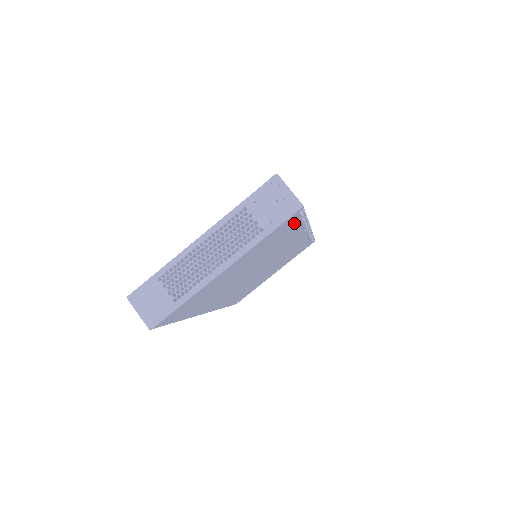
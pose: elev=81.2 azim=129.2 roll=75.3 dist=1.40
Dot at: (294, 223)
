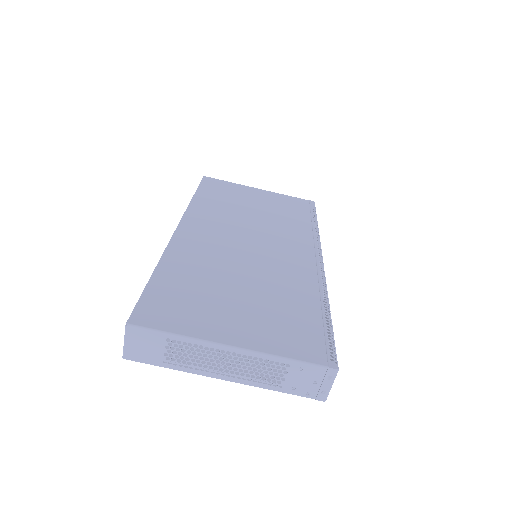
Dot at: occluded
